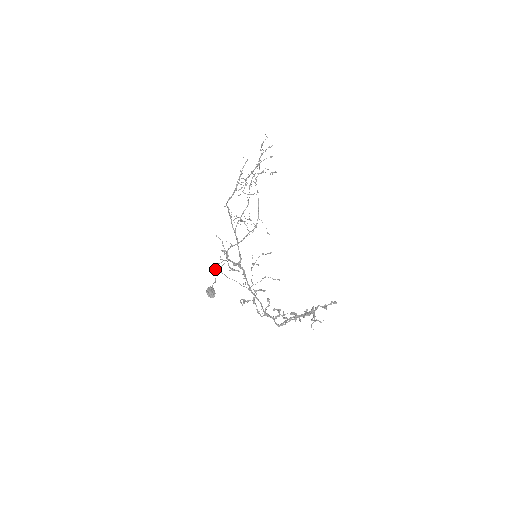
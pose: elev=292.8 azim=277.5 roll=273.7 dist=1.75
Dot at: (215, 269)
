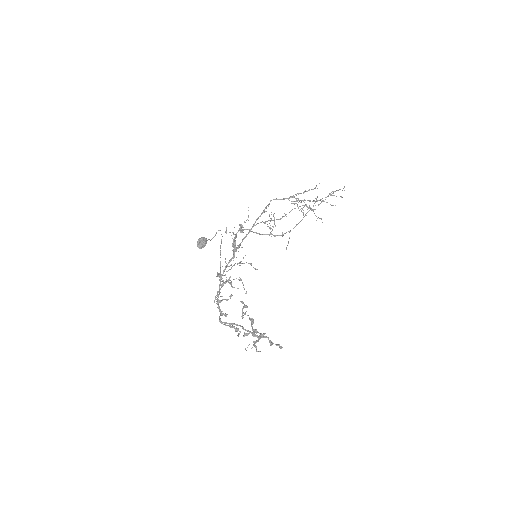
Dot at: occluded
